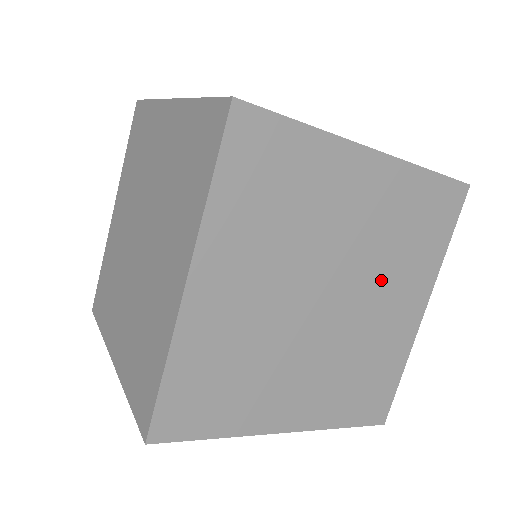
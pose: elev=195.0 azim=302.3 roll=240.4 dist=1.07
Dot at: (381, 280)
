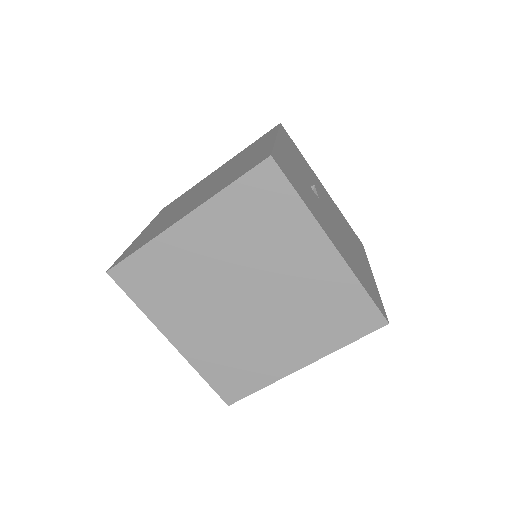
Dot at: occluded
